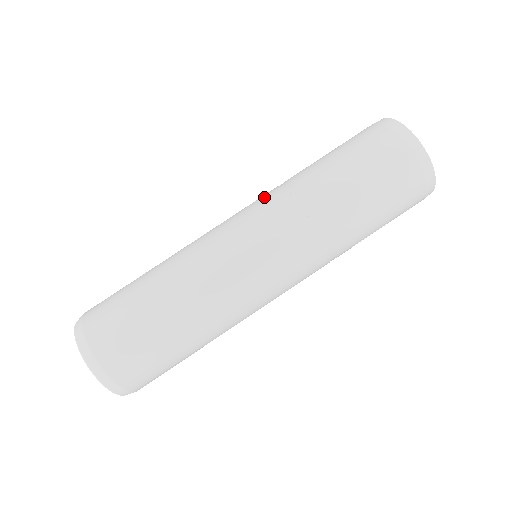
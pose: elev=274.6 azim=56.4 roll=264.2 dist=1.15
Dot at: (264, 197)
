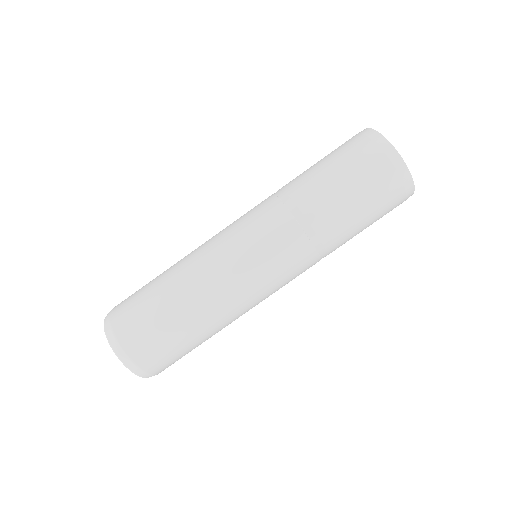
Dot at: (276, 225)
